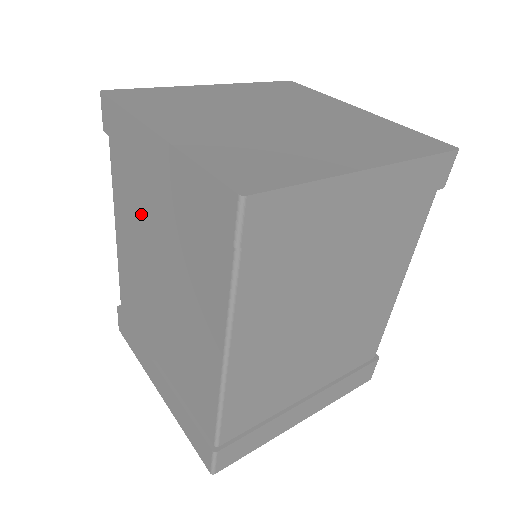
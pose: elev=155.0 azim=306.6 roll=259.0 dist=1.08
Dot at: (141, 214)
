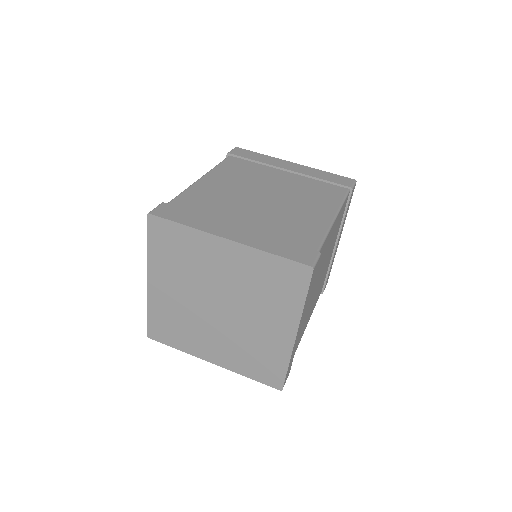
Dot at: occluded
